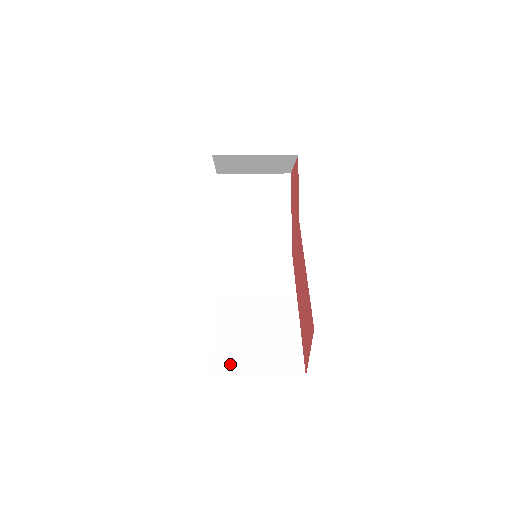
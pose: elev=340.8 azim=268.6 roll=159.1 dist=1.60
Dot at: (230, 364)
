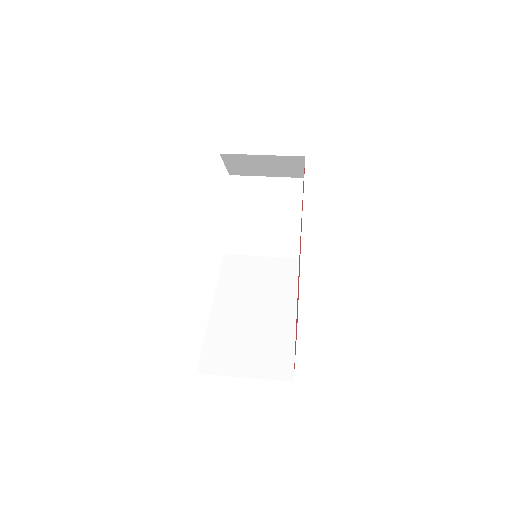
Dot at: (218, 362)
